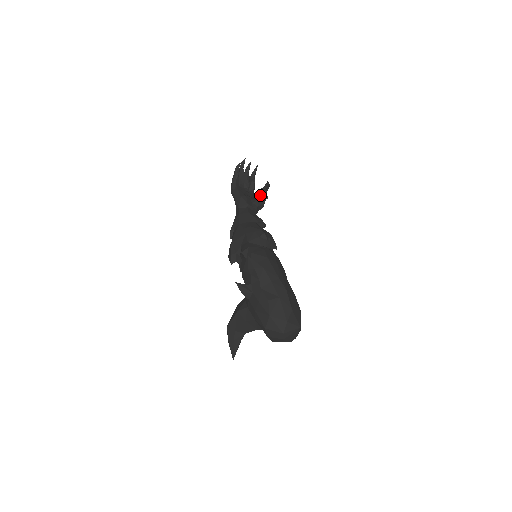
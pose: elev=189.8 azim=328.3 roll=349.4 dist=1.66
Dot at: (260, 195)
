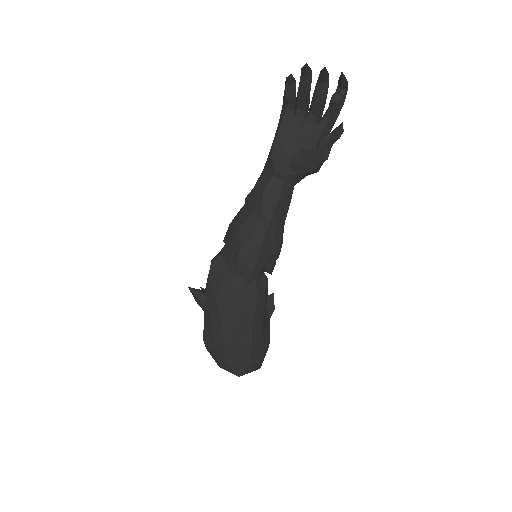
Dot at: (310, 153)
